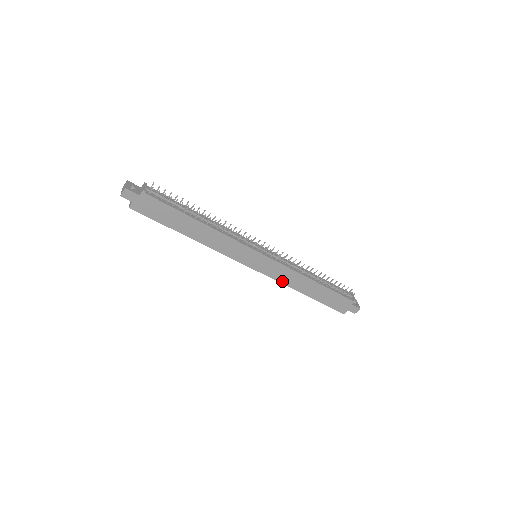
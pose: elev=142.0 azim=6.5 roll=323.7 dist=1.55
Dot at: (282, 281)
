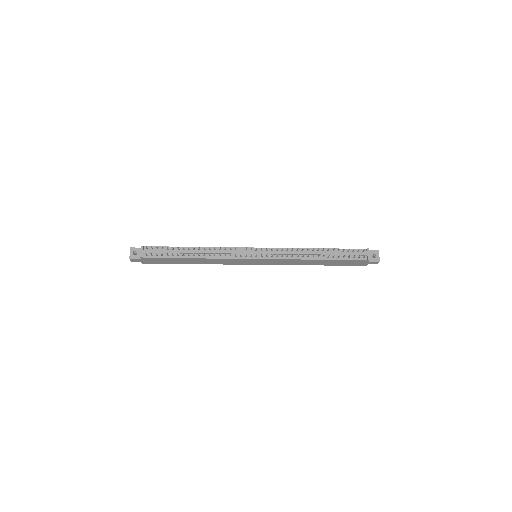
Dot at: (289, 264)
